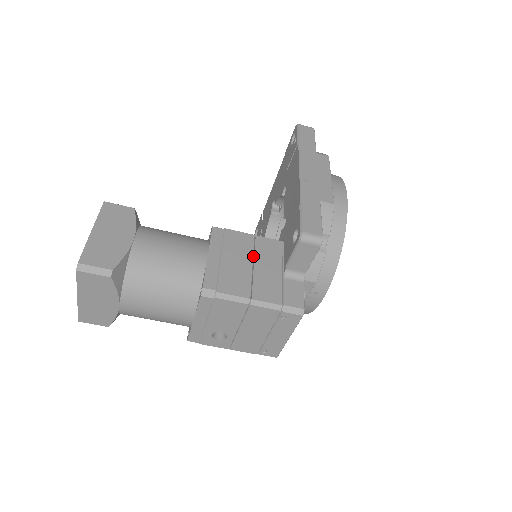
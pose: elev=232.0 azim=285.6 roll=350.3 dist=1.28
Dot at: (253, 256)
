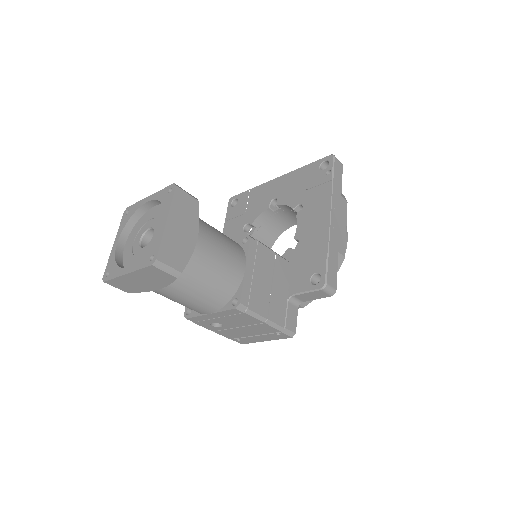
Dot at: (273, 275)
